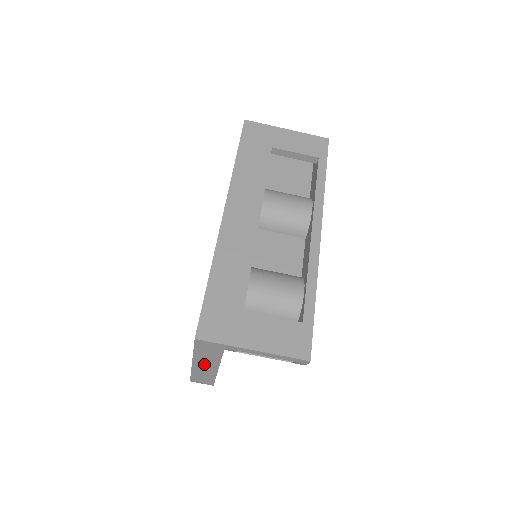
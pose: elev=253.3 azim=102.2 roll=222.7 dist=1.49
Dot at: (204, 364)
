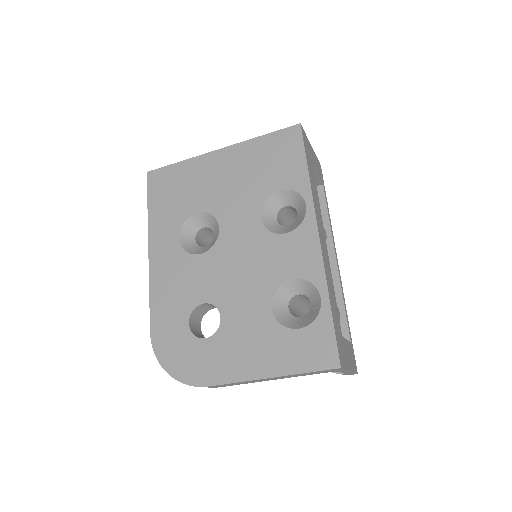
Dot at: (275, 378)
